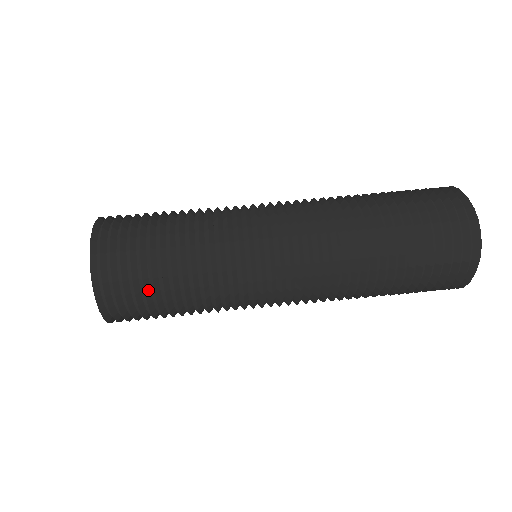
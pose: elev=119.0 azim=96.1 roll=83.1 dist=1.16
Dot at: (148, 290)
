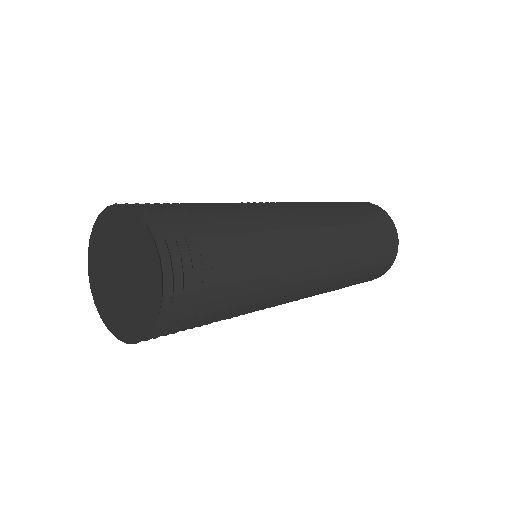
Dot at: (176, 208)
